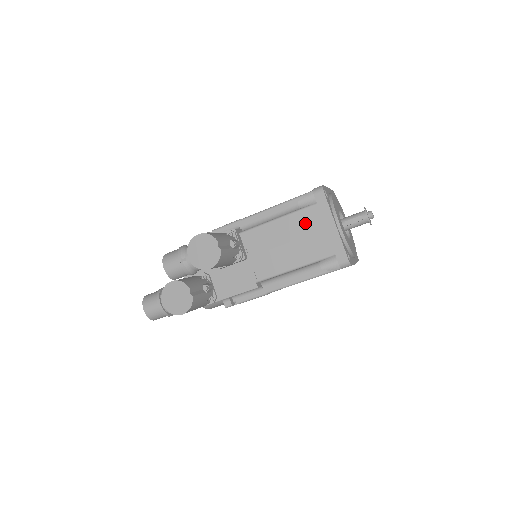
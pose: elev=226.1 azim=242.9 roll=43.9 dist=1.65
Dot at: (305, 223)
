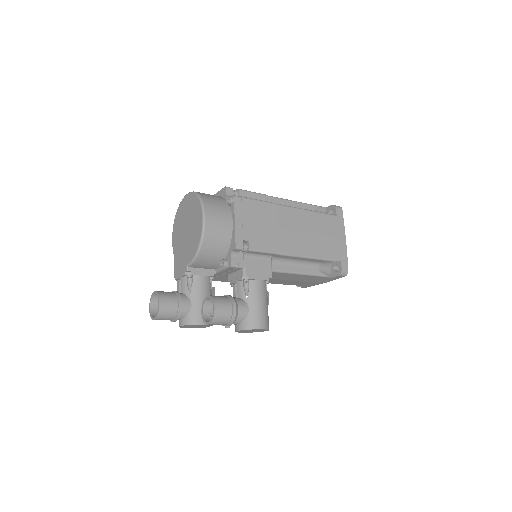
Dot at: (313, 279)
